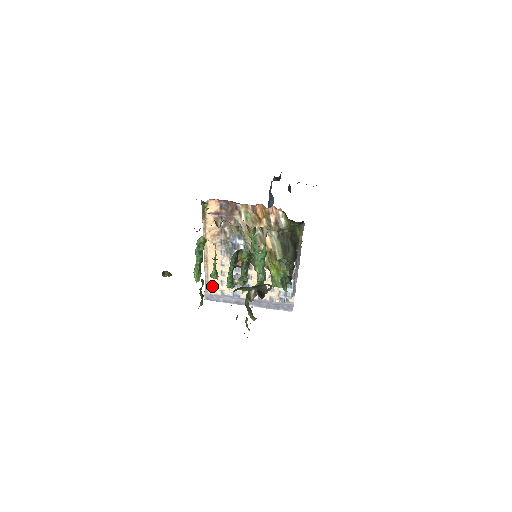
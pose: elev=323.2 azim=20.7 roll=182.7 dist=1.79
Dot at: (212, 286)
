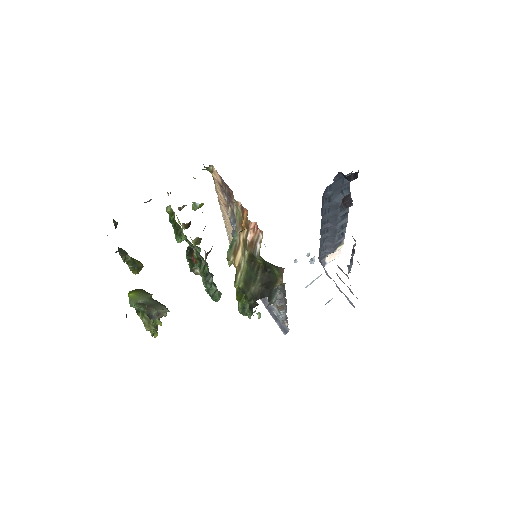
Dot at: occluded
